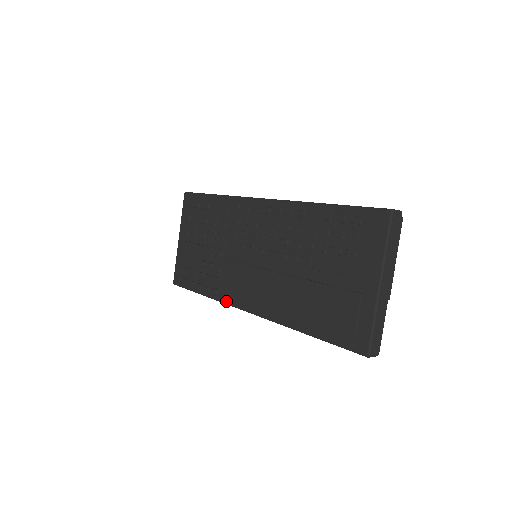
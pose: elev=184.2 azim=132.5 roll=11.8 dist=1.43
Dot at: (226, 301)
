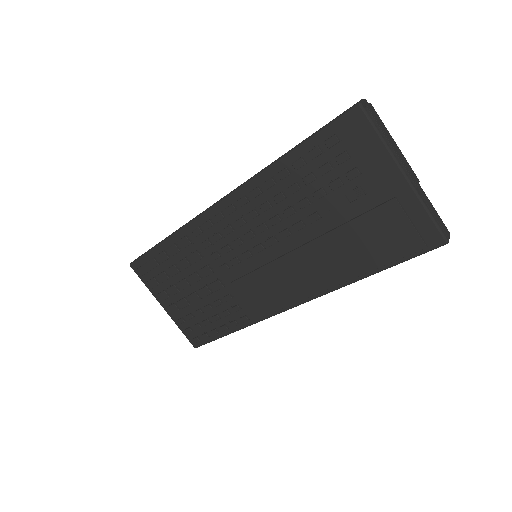
Dot at: (263, 317)
